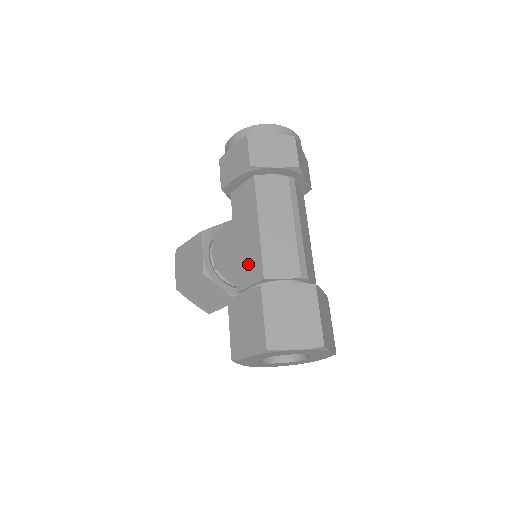
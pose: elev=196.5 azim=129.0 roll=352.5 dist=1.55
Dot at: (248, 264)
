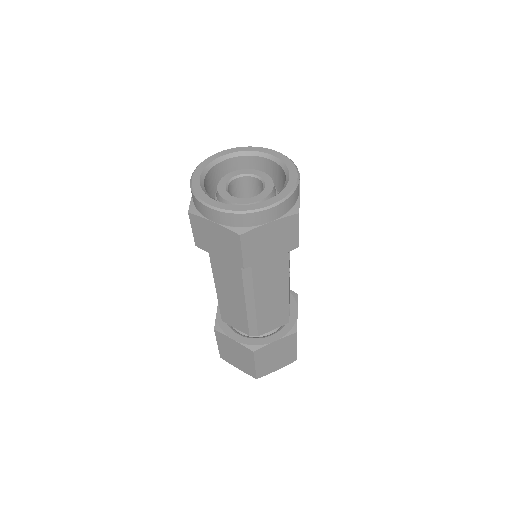
Dot at: occluded
